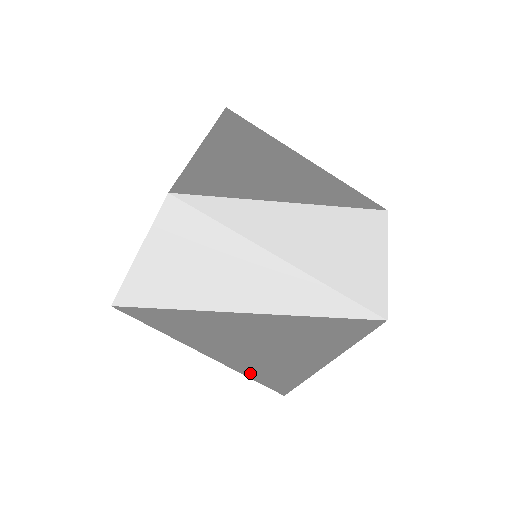
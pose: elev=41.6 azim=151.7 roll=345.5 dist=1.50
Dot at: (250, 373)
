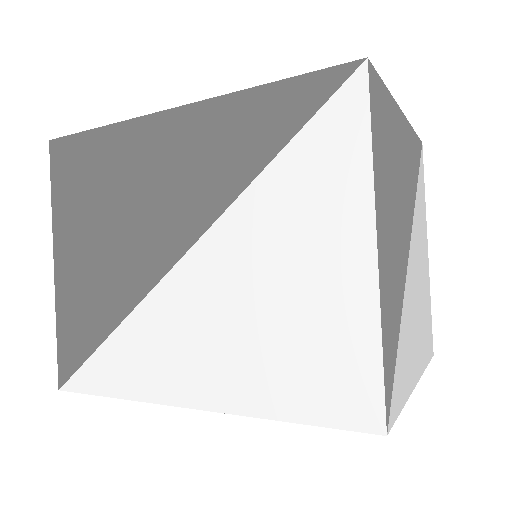
Dot at: occluded
